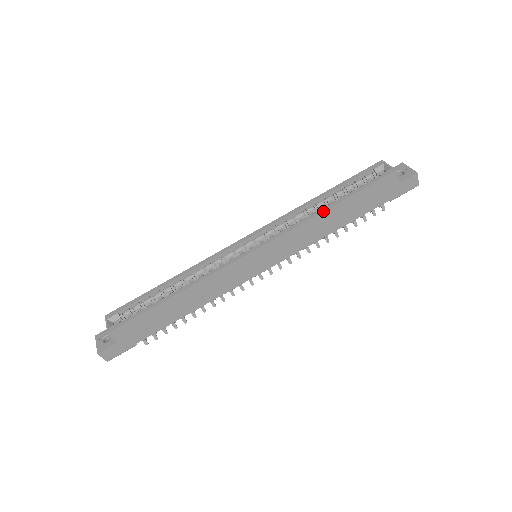
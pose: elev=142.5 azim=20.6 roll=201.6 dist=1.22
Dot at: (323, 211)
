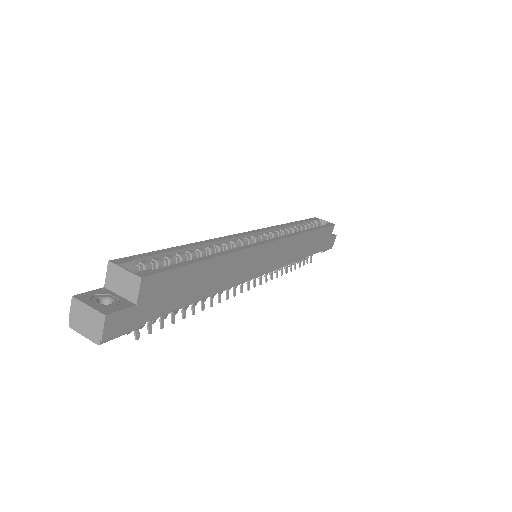
Dot at: (308, 231)
